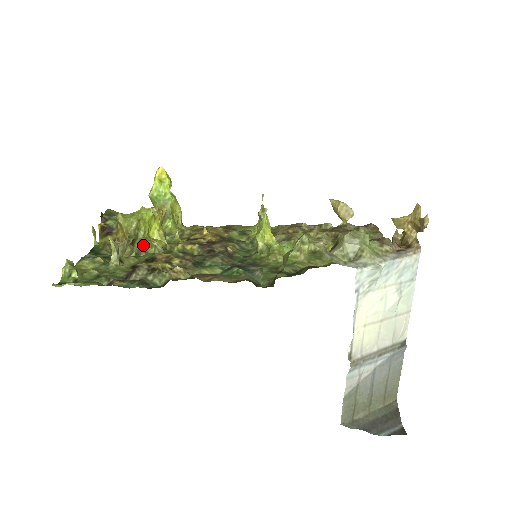
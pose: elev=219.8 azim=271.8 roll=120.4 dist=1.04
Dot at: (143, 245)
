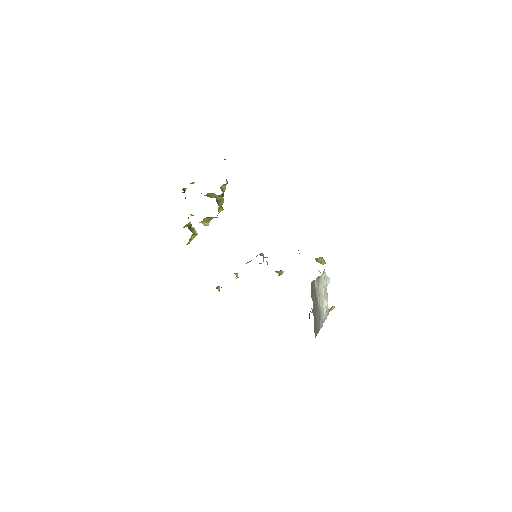
Dot at: (219, 202)
